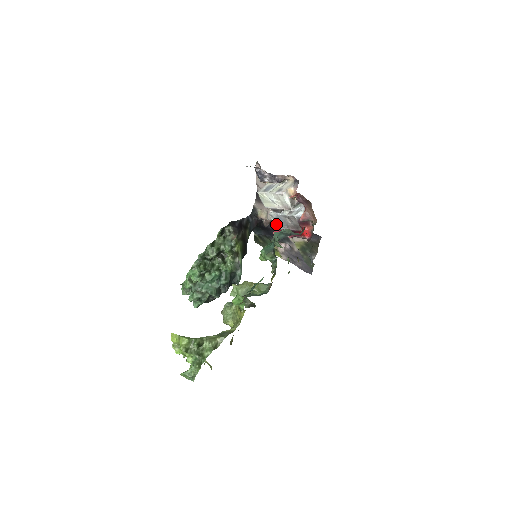
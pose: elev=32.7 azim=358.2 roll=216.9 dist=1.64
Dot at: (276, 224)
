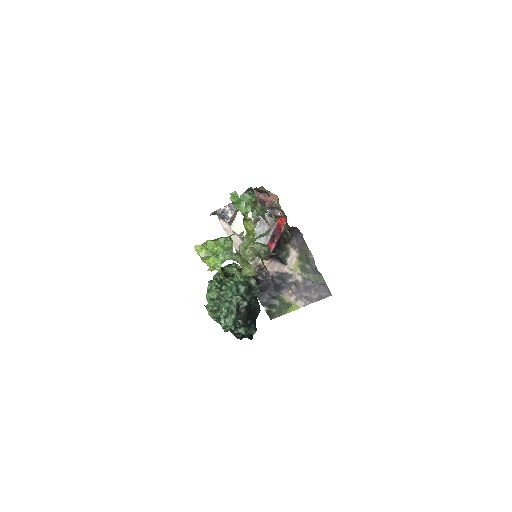
Dot at: occluded
